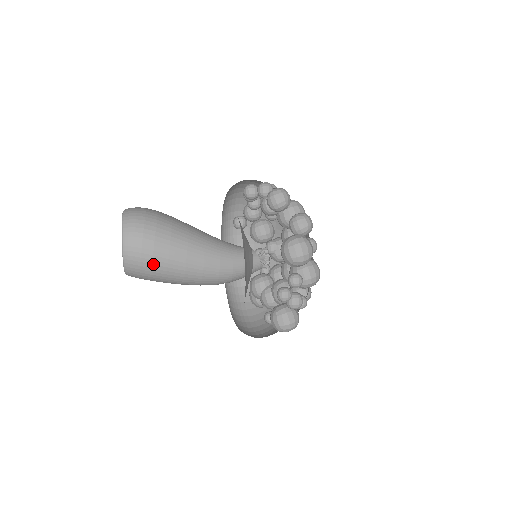
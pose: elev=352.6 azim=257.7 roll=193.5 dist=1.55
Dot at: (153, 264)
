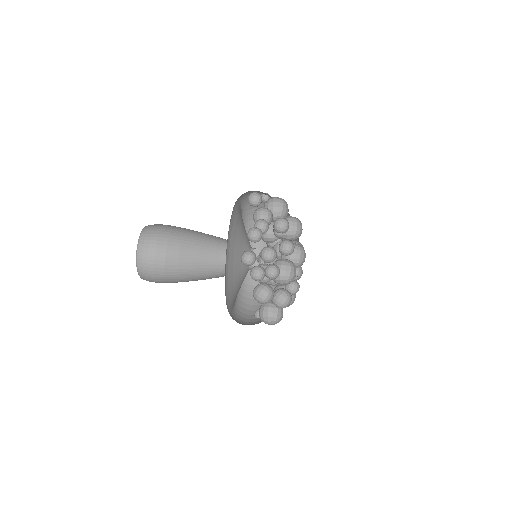
Dot at: occluded
